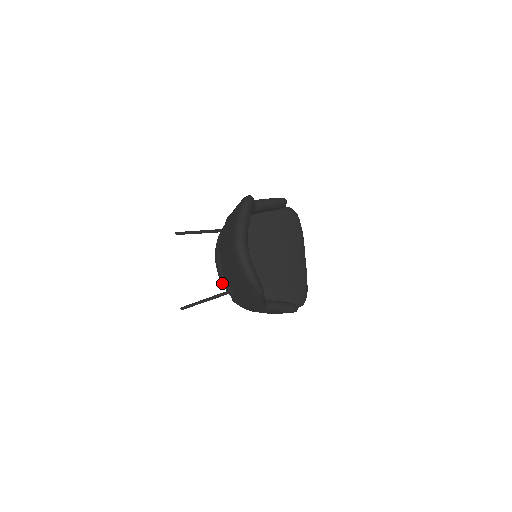
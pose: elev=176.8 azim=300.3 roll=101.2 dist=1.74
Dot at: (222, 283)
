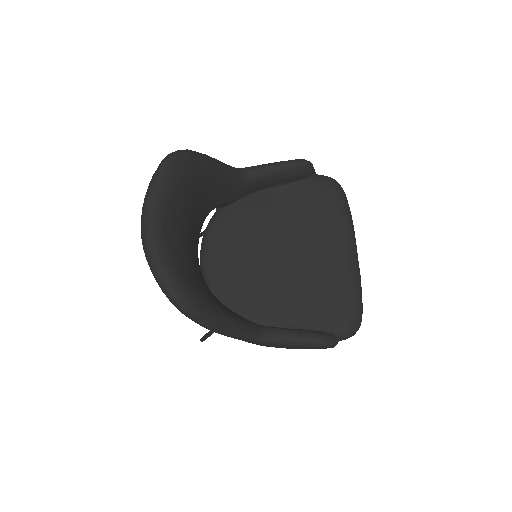
Dot at: occluded
